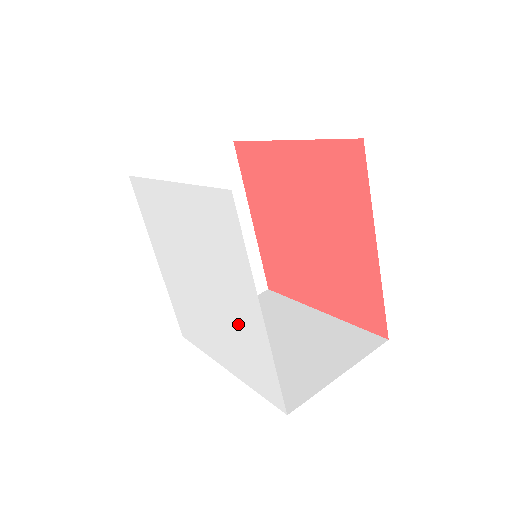
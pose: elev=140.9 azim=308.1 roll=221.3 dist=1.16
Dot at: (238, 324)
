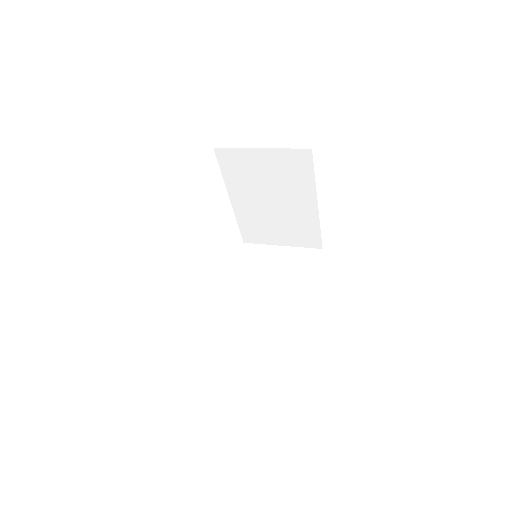
Dot at: occluded
